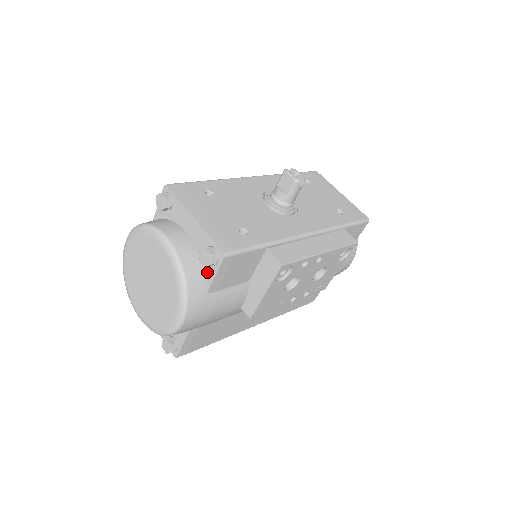
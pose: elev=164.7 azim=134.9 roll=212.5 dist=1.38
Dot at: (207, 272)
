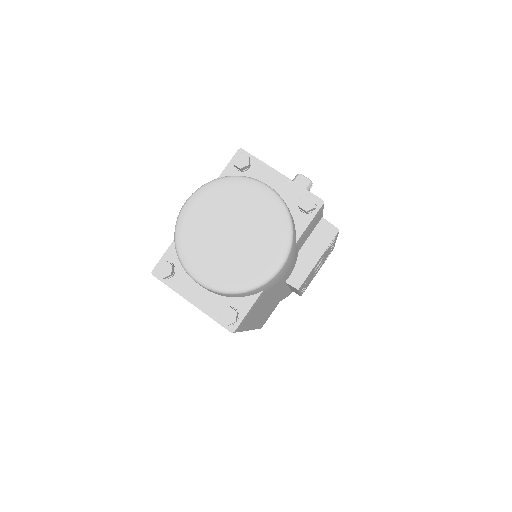
Dot at: (298, 221)
